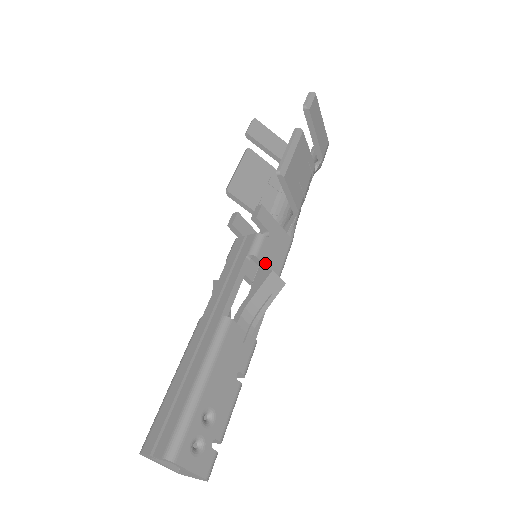
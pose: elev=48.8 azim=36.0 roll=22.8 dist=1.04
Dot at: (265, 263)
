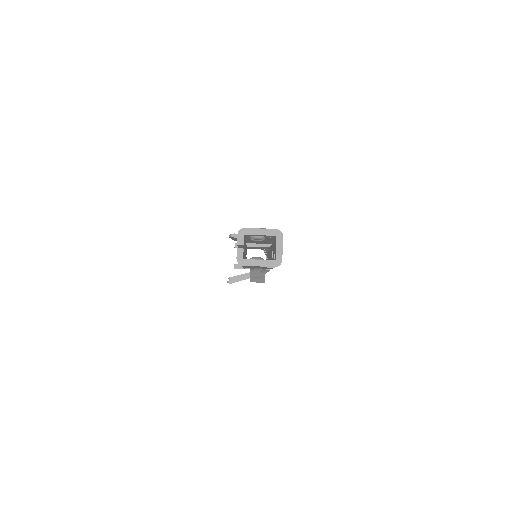
Dot at: occluded
